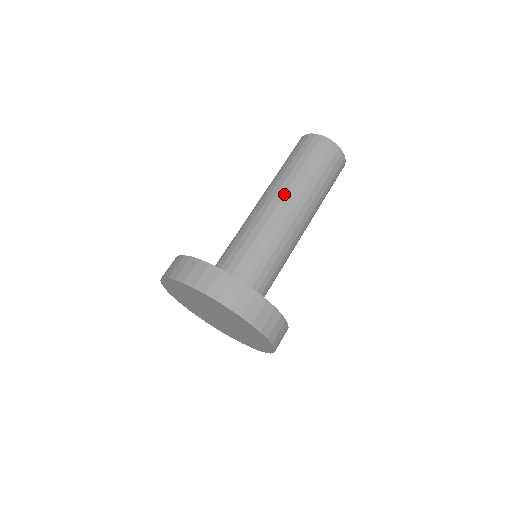
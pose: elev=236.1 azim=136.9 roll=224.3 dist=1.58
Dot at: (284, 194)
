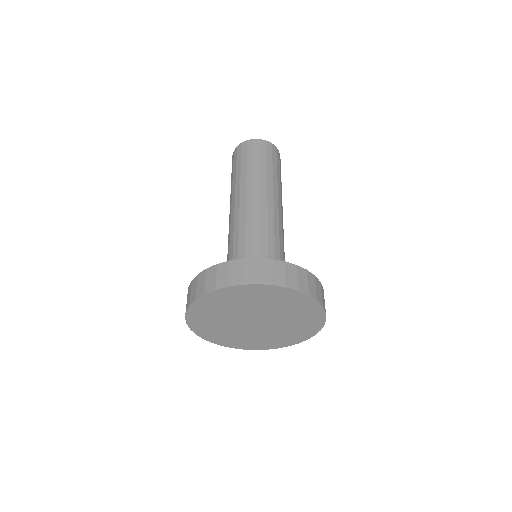
Dot at: (260, 192)
